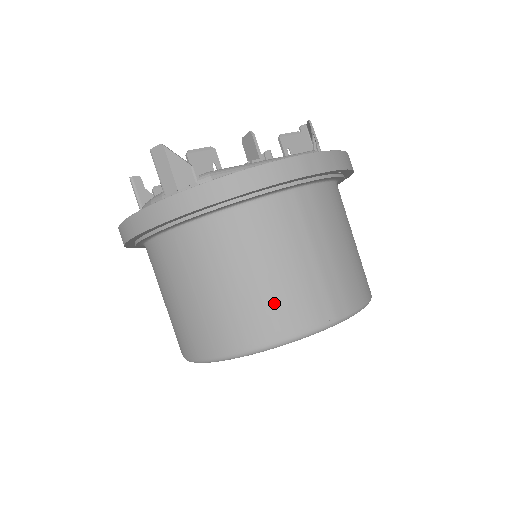
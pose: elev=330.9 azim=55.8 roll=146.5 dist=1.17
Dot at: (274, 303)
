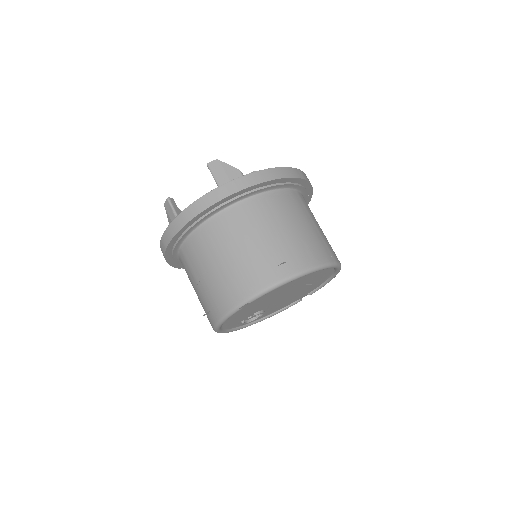
Dot at: (305, 245)
